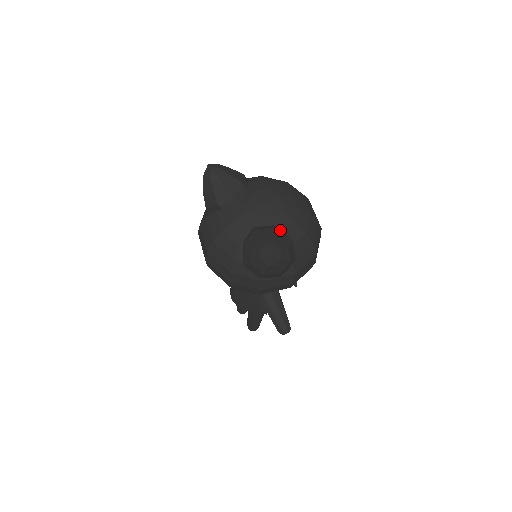
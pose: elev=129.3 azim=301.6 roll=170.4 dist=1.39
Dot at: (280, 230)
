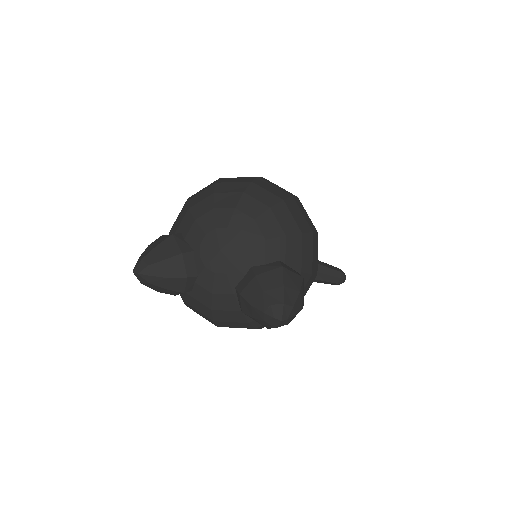
Dot at: (261, 268)
